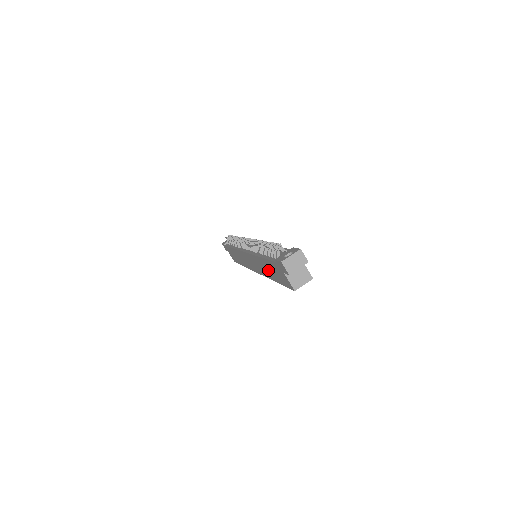
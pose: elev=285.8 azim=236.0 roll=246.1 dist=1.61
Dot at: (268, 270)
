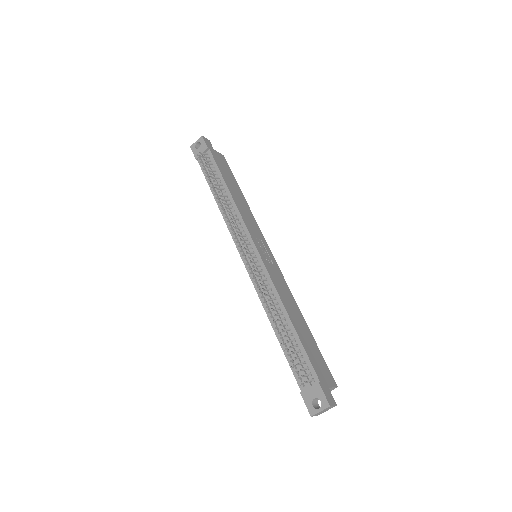
Dot at: occluded
